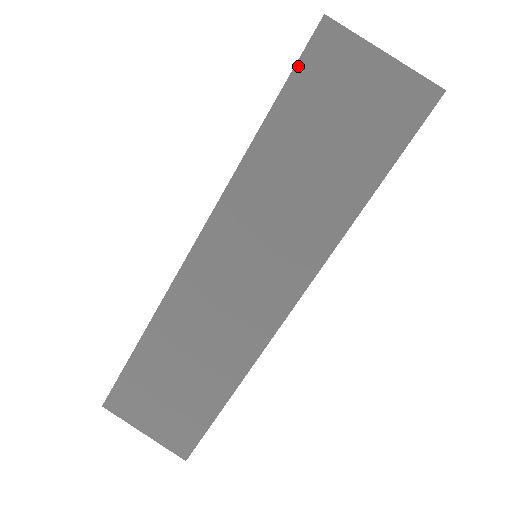
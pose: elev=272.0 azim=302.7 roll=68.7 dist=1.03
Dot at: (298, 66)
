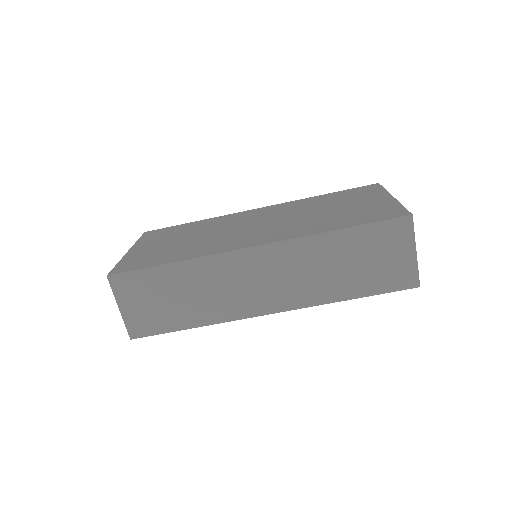
Dot at: (382, 222)
